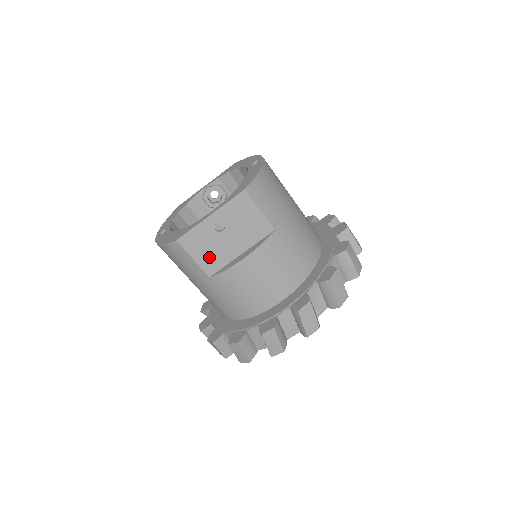
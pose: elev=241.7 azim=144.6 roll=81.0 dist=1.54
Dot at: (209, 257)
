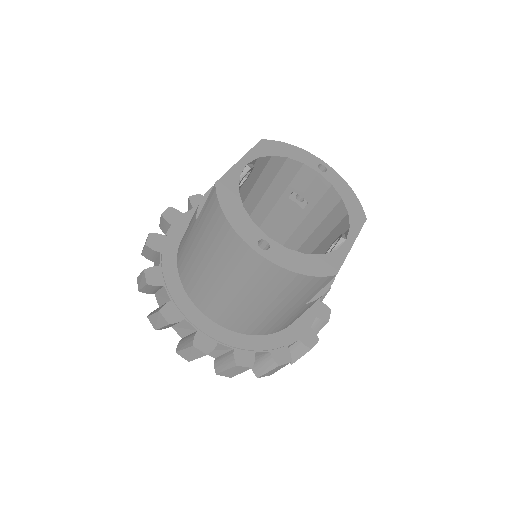
Dot at: occluded
